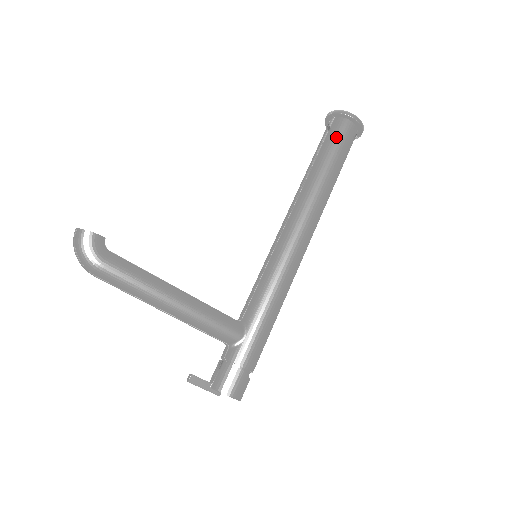
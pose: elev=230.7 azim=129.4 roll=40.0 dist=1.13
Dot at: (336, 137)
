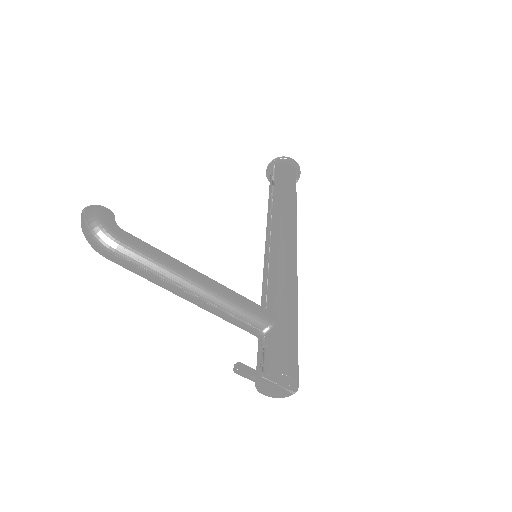
Dot at: (283, 173)
